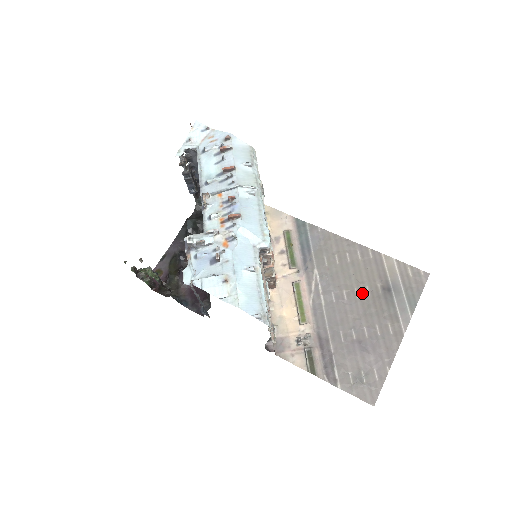
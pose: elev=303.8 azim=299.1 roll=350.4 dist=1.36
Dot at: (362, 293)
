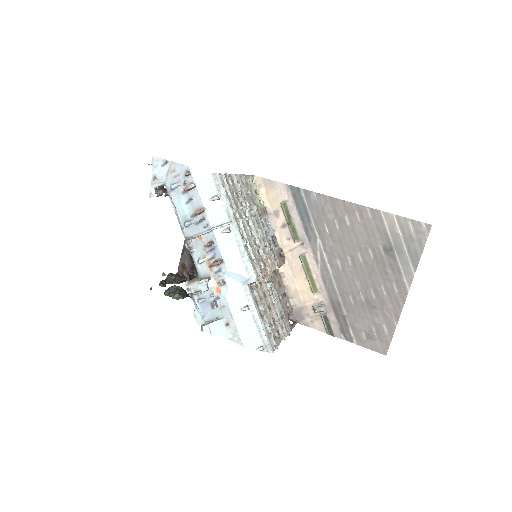
Dot at: (365, 256)
